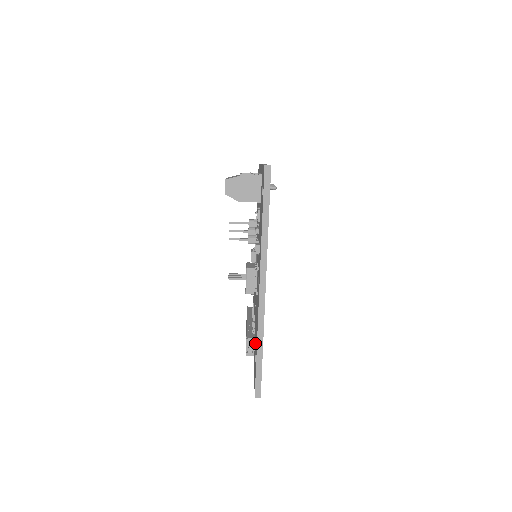
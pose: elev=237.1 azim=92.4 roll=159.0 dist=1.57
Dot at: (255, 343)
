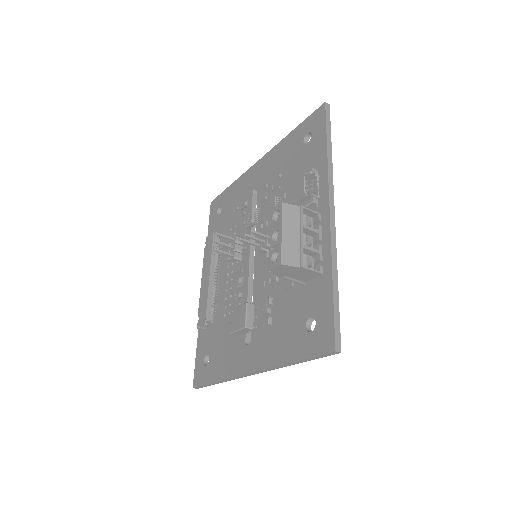
Dot at: (212, 340)
